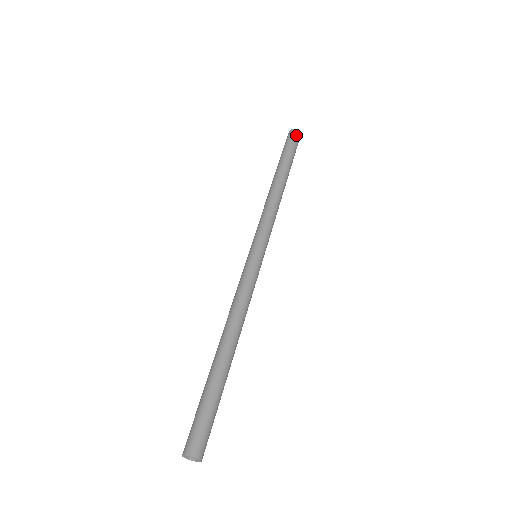
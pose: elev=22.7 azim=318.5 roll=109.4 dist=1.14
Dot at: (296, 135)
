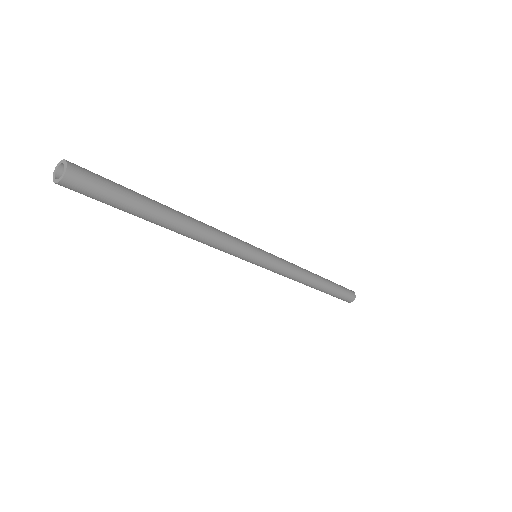
Dot at: occluded
